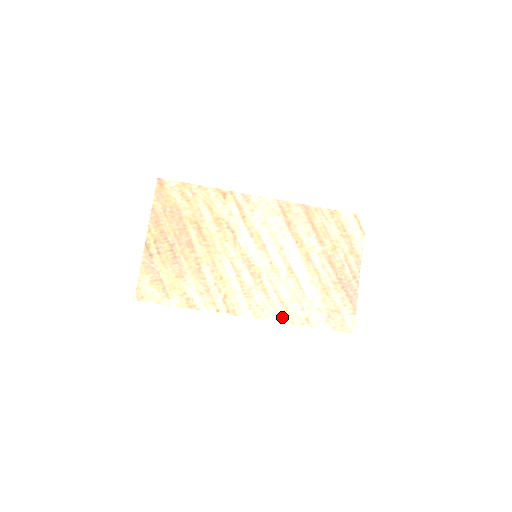
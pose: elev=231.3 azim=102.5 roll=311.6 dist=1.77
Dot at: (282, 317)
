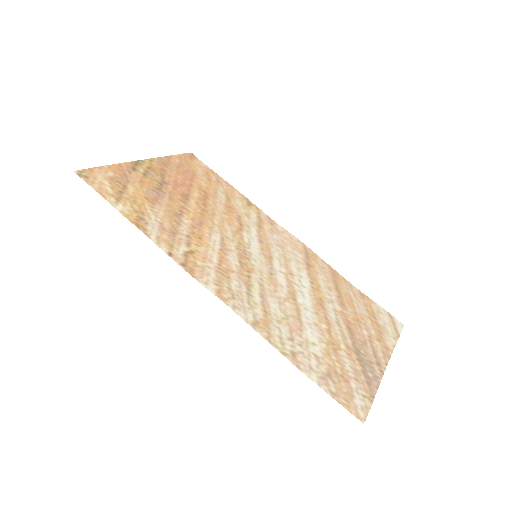
Dot at: (257, 324)
